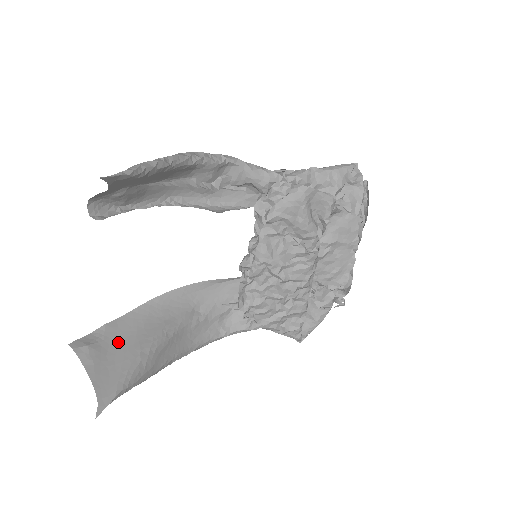
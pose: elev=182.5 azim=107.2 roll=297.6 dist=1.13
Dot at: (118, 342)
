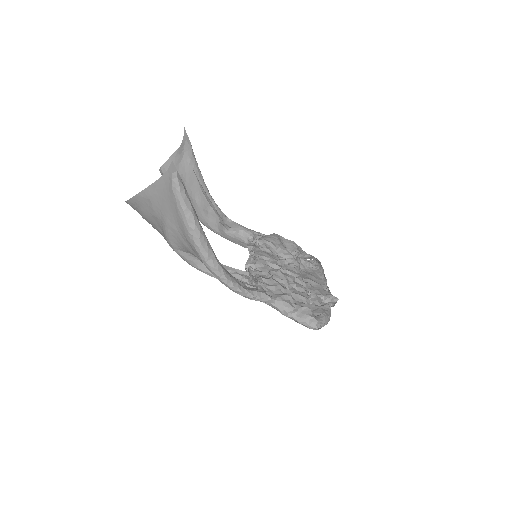
Dot at: occluded
